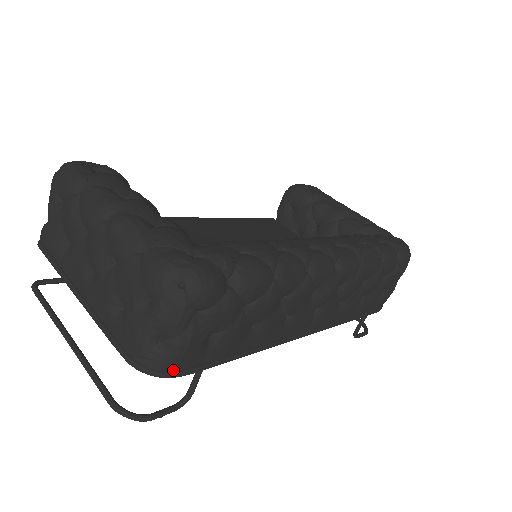
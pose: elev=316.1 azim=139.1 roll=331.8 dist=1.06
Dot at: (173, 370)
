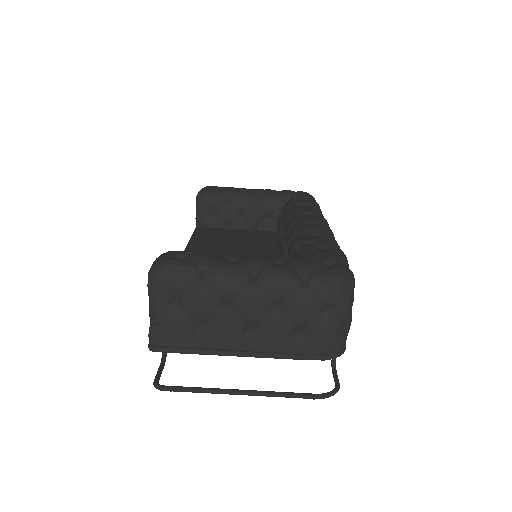
Dot at: (345, 344)
